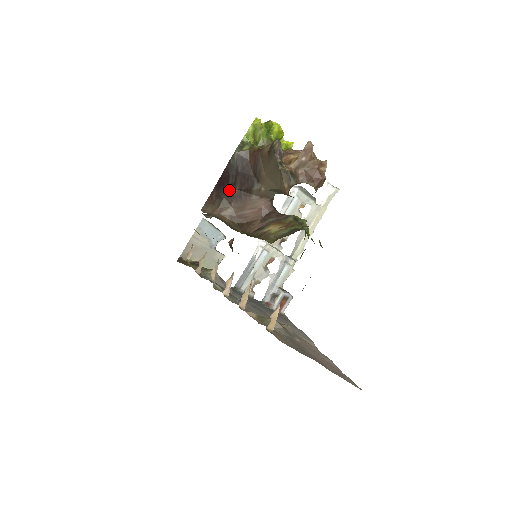
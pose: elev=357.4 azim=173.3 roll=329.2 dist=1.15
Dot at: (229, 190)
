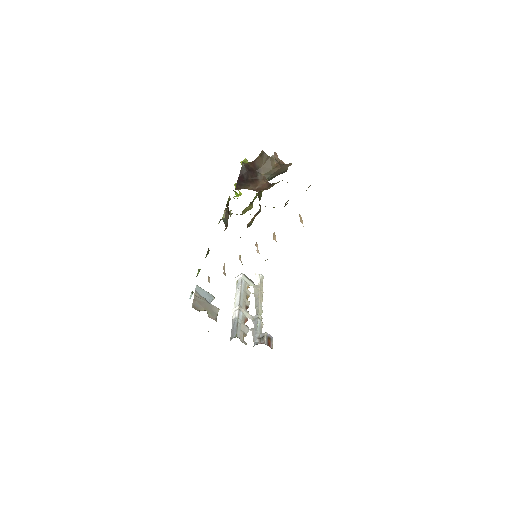
Dot at: (246, 180)
